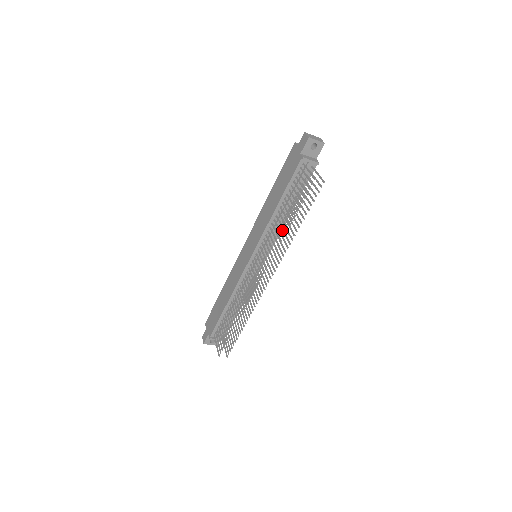
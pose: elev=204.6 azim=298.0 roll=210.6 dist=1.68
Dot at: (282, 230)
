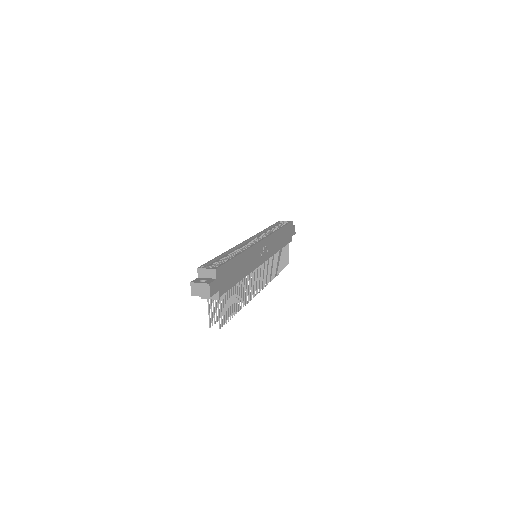
Dot at: (245, 282)
